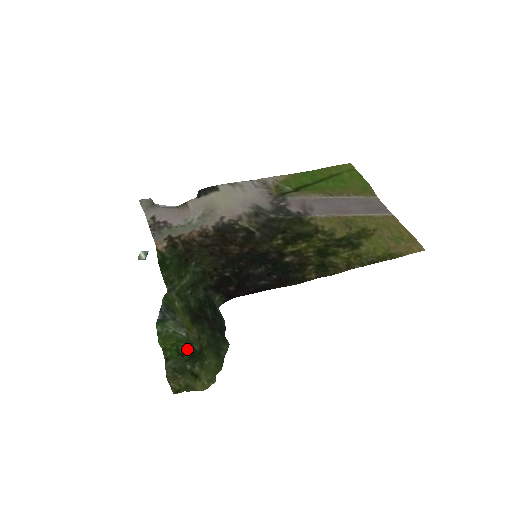
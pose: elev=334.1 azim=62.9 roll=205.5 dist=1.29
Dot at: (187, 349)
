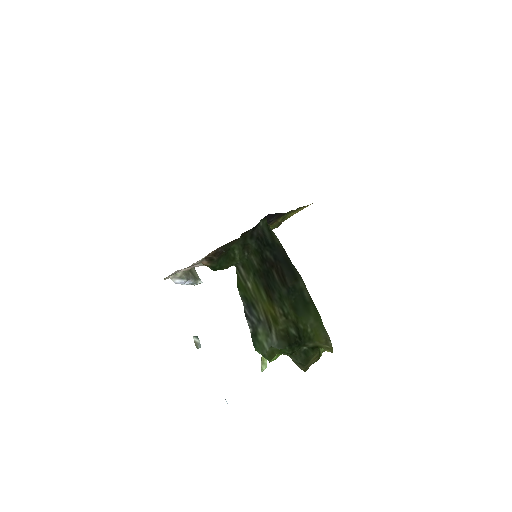
Dot at: (291, 348)
